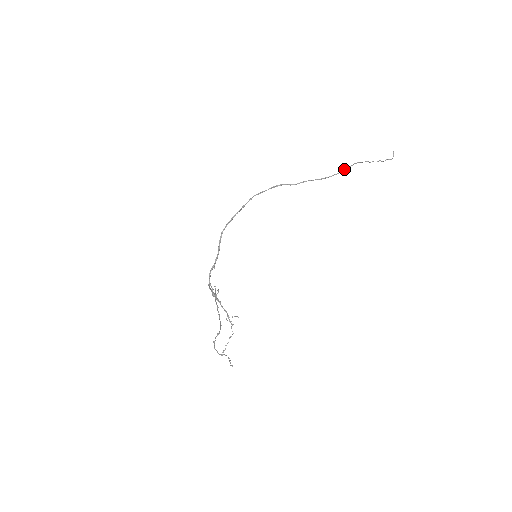
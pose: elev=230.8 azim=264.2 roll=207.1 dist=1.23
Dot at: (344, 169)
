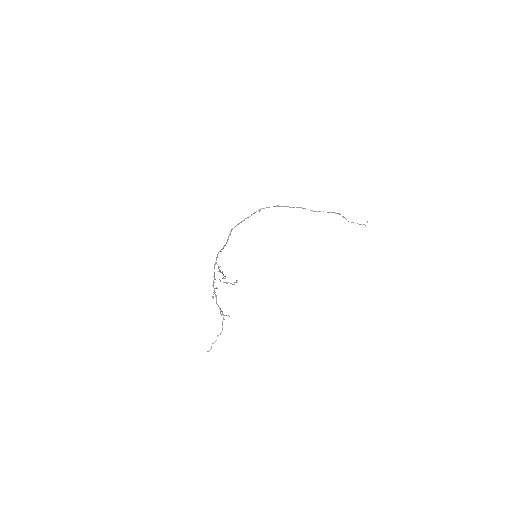
Dot at: (331, 212)
